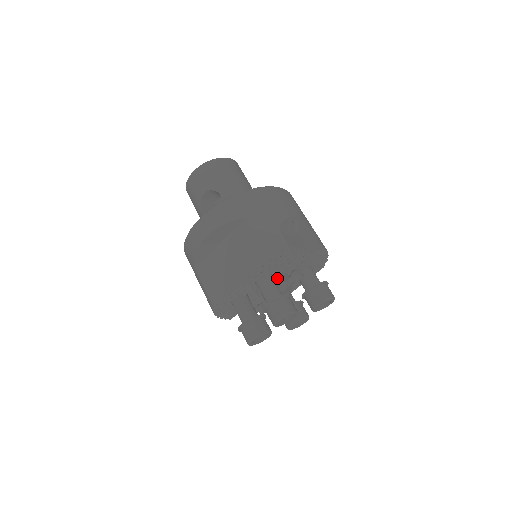
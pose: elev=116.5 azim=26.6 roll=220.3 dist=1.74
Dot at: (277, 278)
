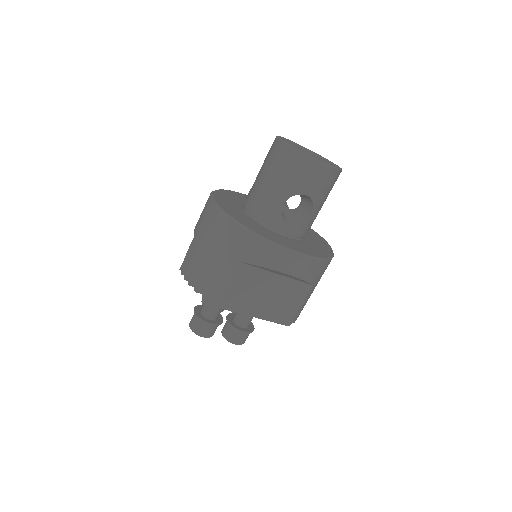
Dot at: occluded
